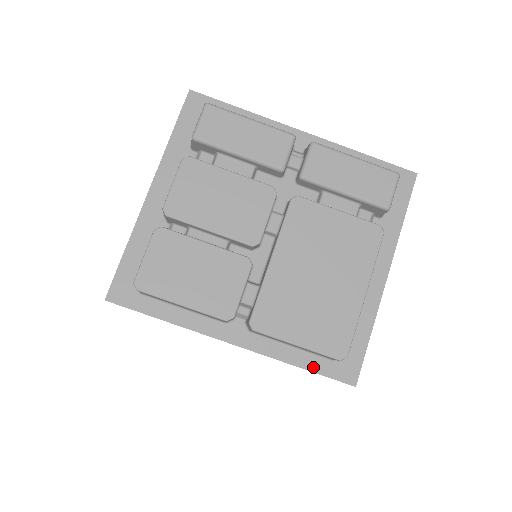
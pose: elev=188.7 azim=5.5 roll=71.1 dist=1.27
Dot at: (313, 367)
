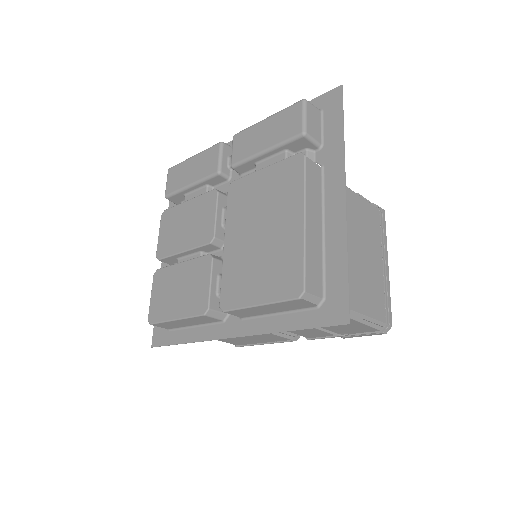
Dot at: (301, 324)
